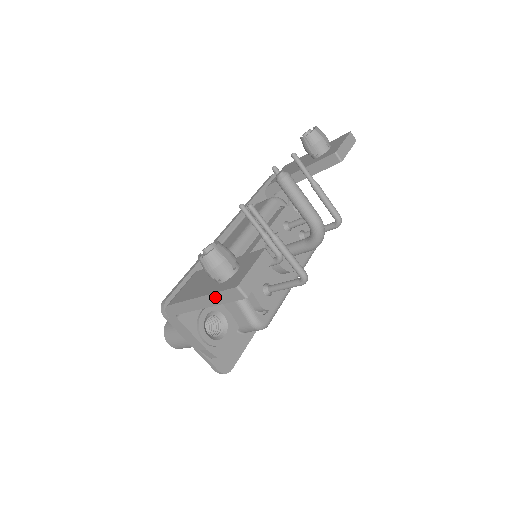
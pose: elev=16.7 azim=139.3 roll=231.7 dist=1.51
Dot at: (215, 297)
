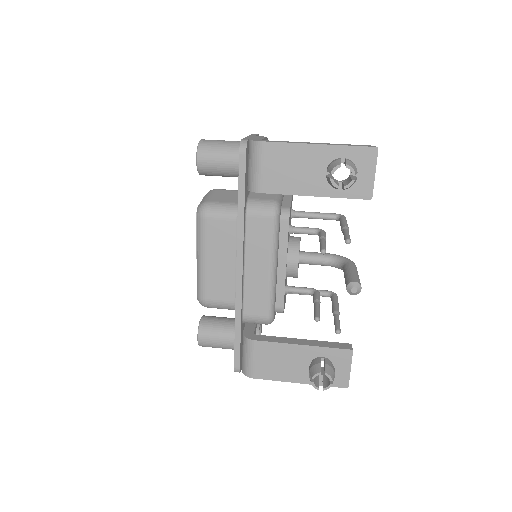
Dot at: occluded
